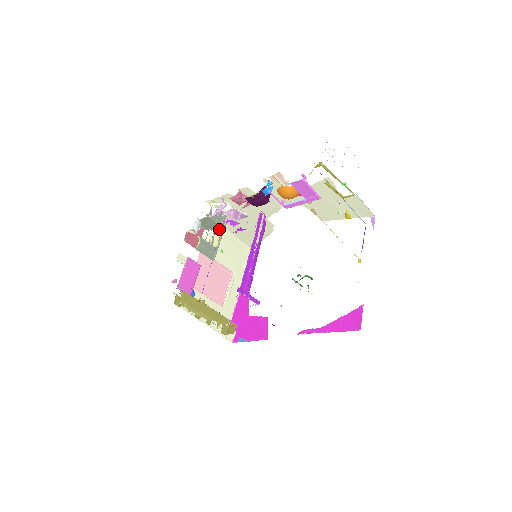
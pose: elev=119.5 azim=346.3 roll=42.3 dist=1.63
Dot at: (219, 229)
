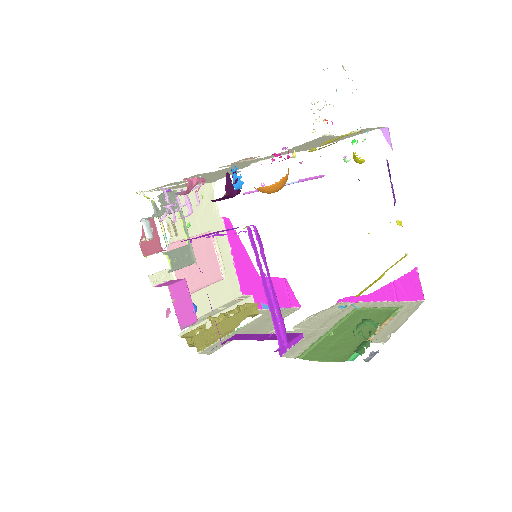
Dot at: occluded
